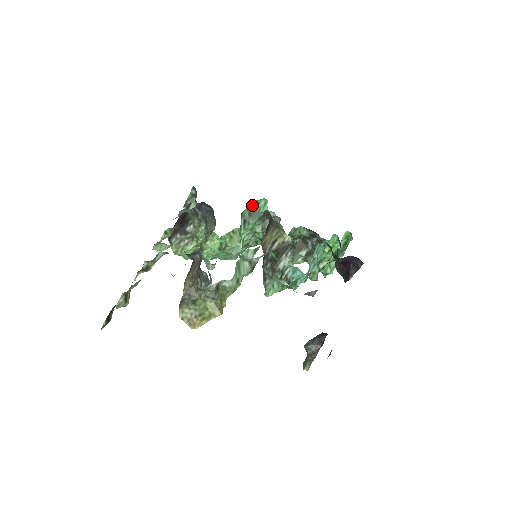
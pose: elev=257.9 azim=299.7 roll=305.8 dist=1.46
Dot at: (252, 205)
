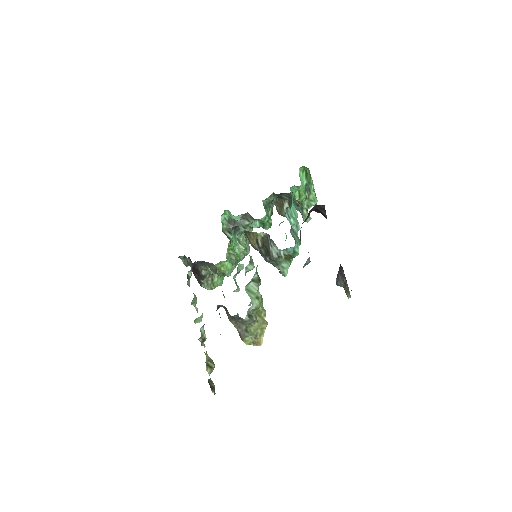
Dot at: (223, 219)
